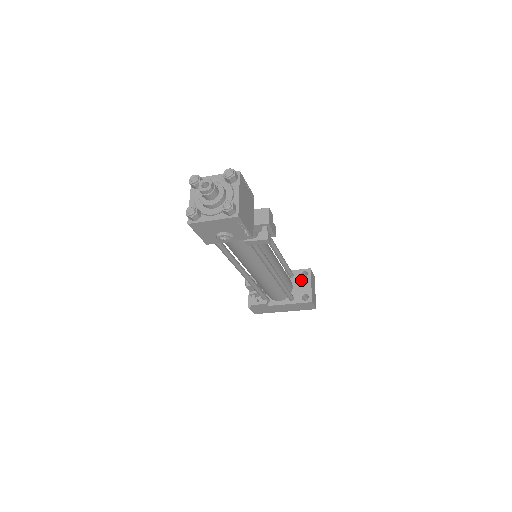
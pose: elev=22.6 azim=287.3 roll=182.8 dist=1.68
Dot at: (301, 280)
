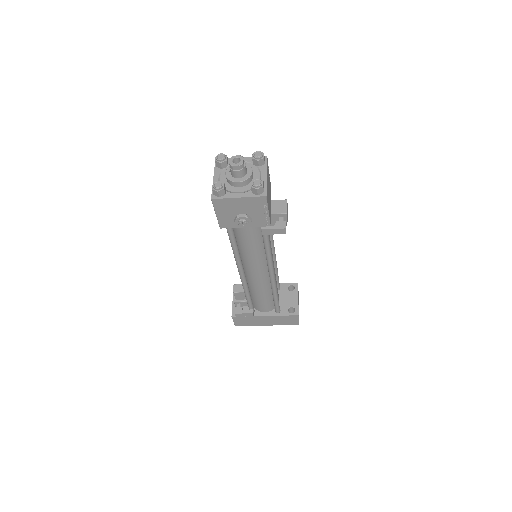
Dot at: (288, 293)
